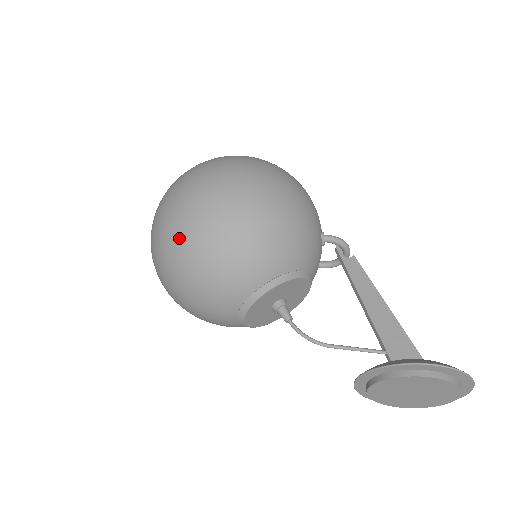
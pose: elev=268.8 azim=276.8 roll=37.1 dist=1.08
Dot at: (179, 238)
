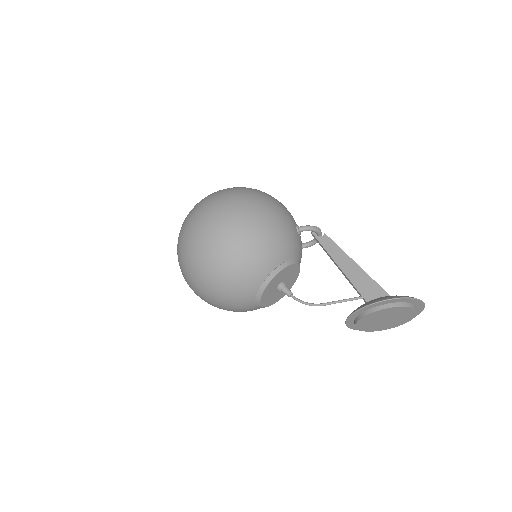
Dot at: (200, 266)
